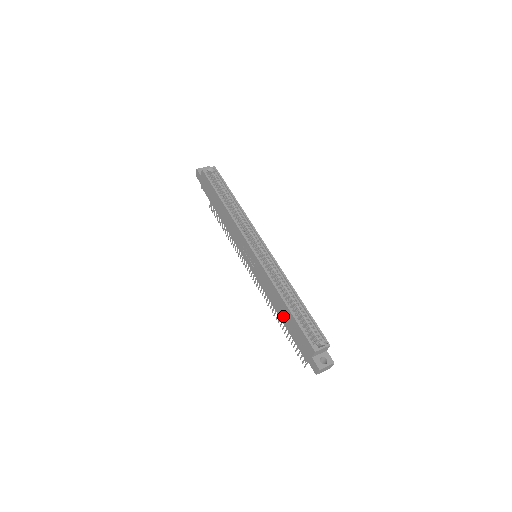
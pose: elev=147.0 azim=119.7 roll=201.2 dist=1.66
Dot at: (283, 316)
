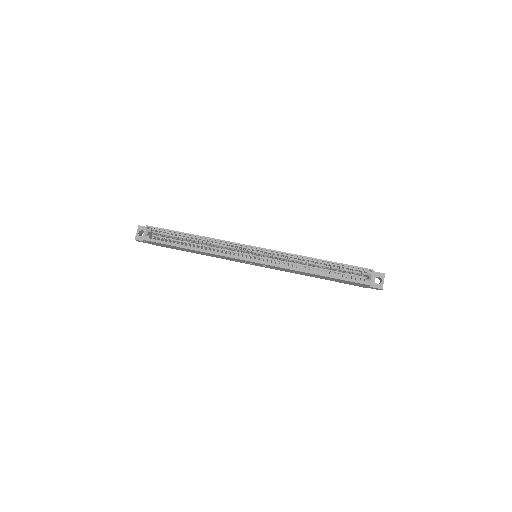
Dot at: (322, 278)
